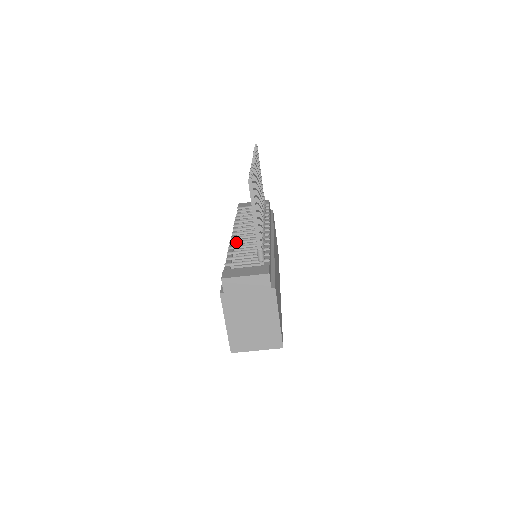
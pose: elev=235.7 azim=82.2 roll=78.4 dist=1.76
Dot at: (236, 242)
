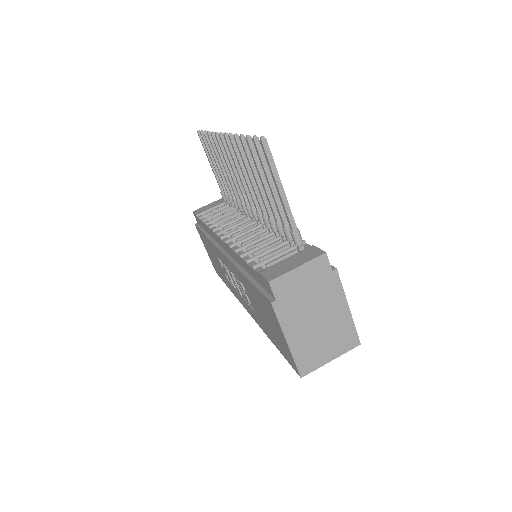
Dot at: (237, 242)
